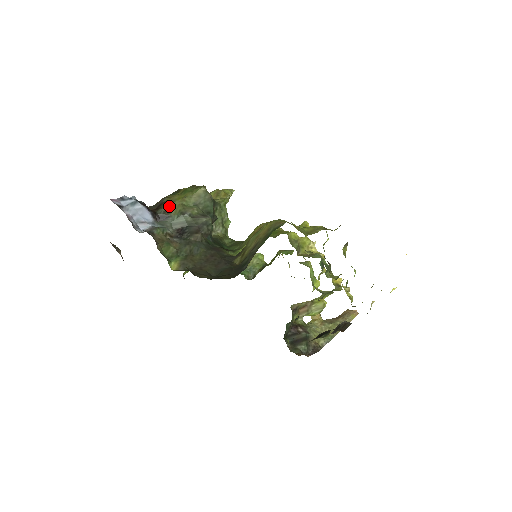
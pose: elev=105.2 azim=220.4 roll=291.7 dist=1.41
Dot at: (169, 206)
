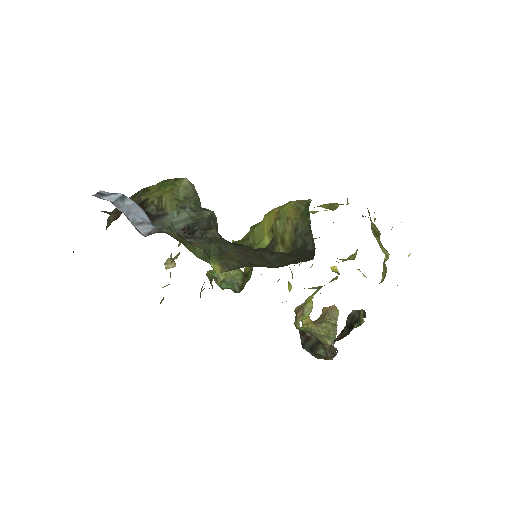
Dot at: (158, 202)
